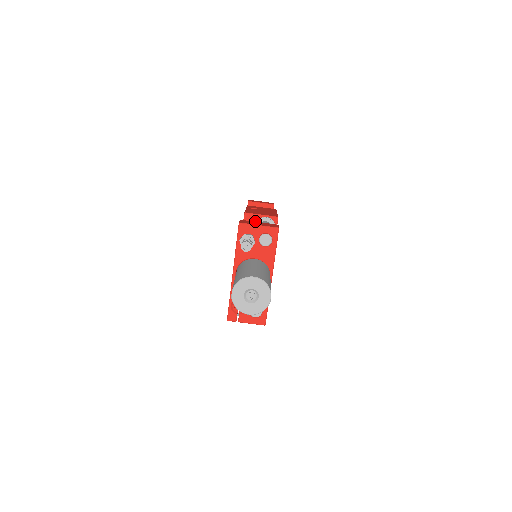
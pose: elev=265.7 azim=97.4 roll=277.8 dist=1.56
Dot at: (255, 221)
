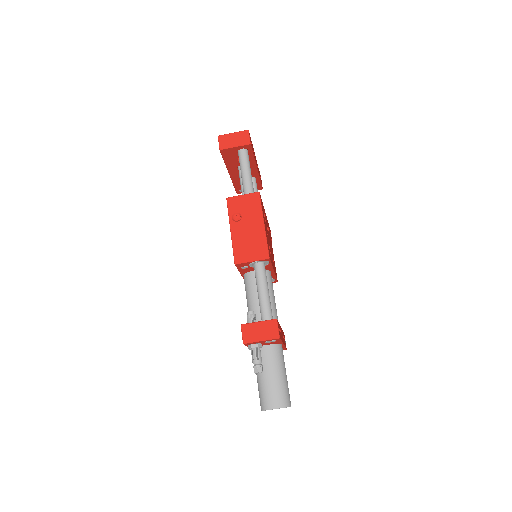
Dot at: (248, 265)
